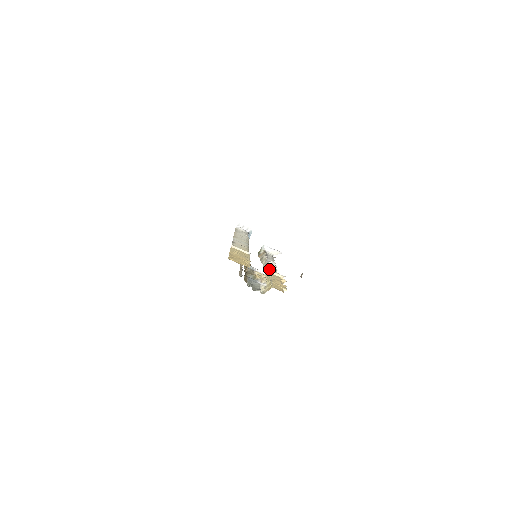
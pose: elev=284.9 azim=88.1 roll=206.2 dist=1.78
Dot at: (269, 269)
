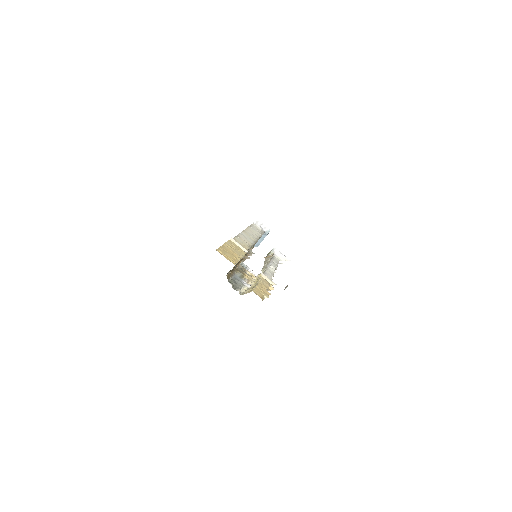
Dot at: (264, 272)
